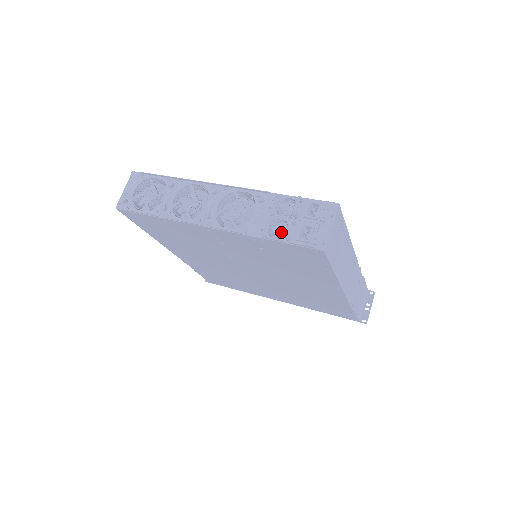
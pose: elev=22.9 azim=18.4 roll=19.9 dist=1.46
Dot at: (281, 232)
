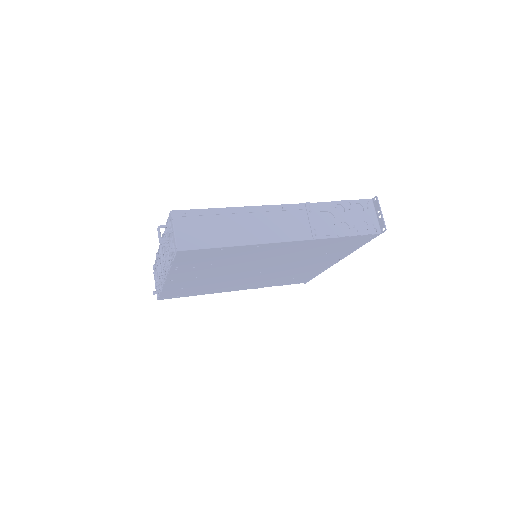
Dot at: (170, 256)
